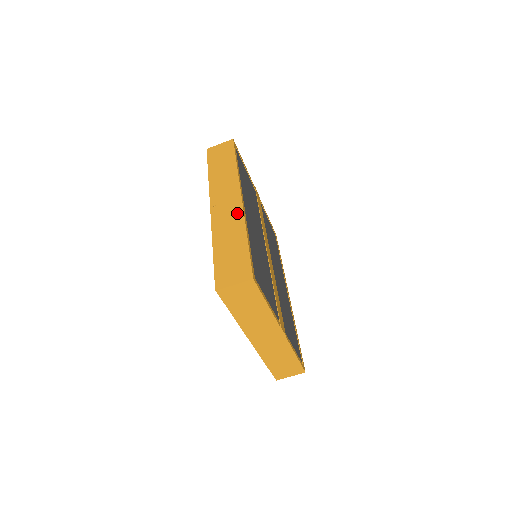
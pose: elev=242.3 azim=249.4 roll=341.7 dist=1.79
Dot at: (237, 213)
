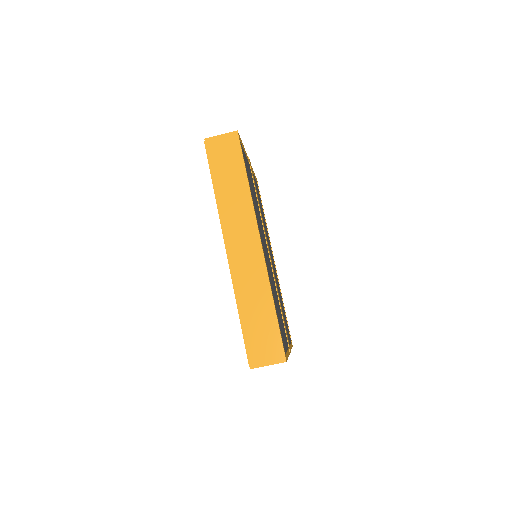
Dot at: (259, 268)
